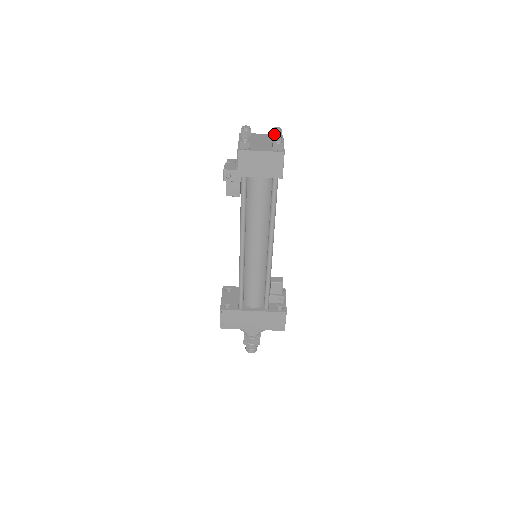
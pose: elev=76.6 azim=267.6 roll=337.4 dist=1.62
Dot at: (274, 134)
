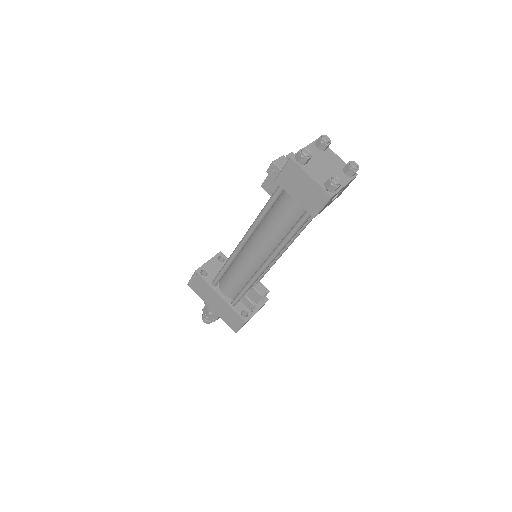
Dot at: (346, 168)
